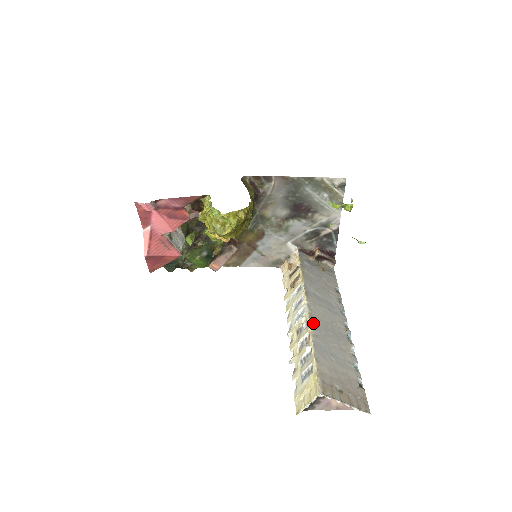
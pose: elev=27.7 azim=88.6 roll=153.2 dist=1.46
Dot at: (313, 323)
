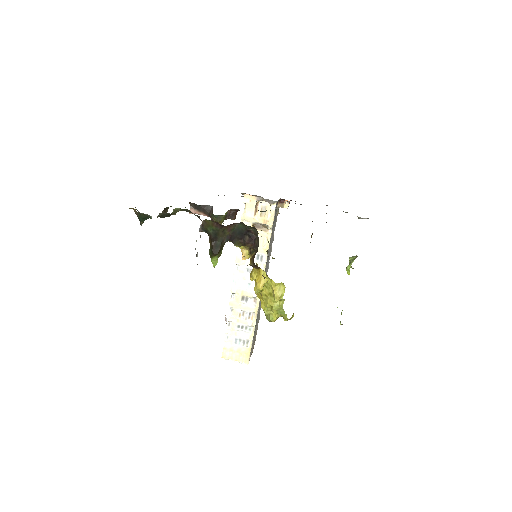
Dot at: occluded
